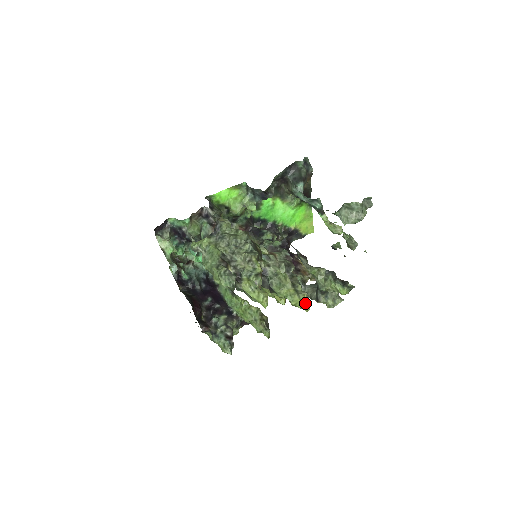
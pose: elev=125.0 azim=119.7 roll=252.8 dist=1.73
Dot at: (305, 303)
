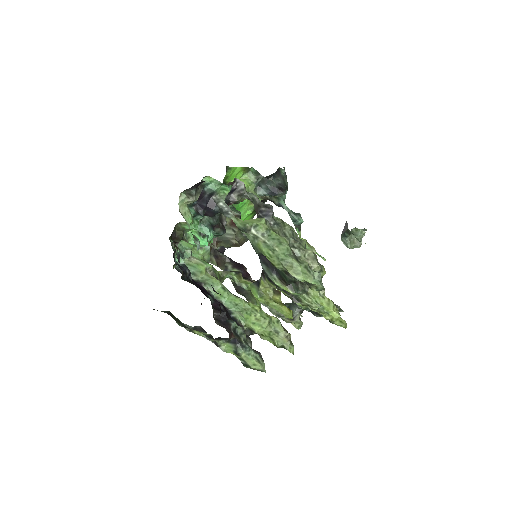
Dot at: (342, 319)
